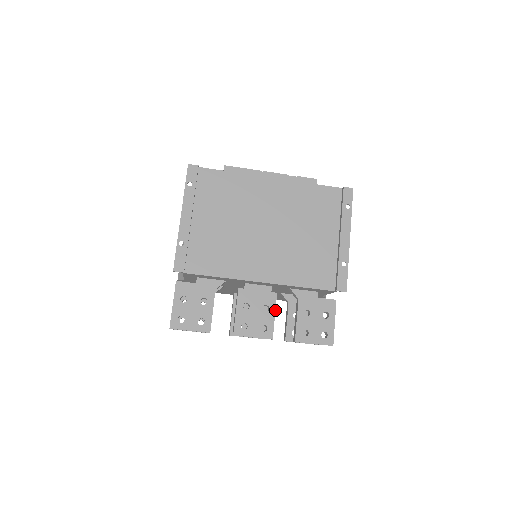
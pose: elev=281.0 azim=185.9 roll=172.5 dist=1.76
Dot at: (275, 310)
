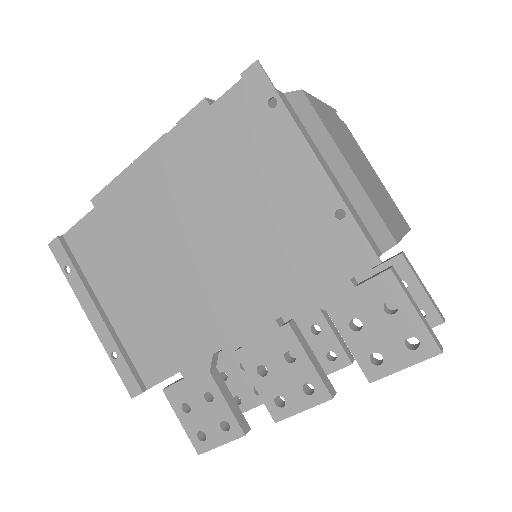
Dot at: (304, 351)
